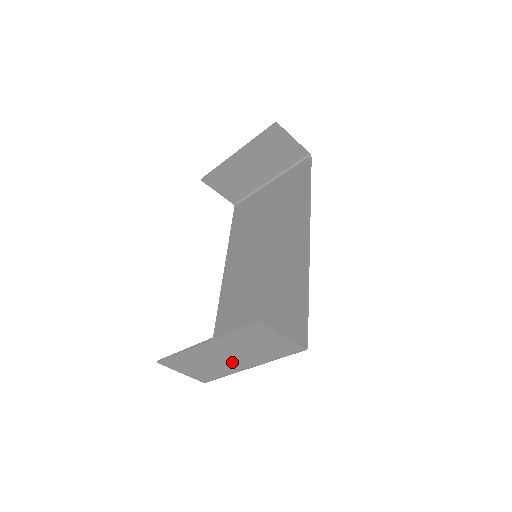
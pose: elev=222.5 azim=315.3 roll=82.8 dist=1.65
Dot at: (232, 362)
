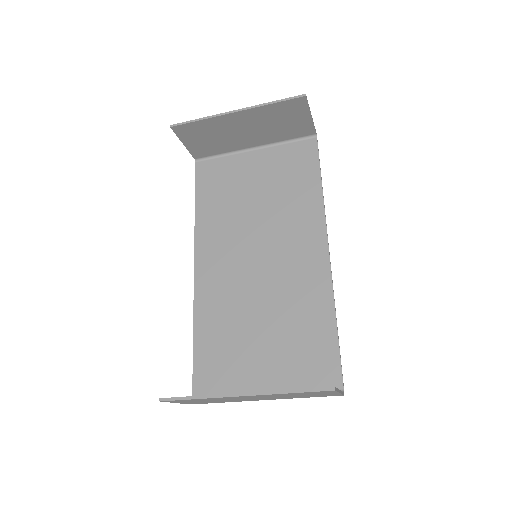
Dot at: (253, 399)
